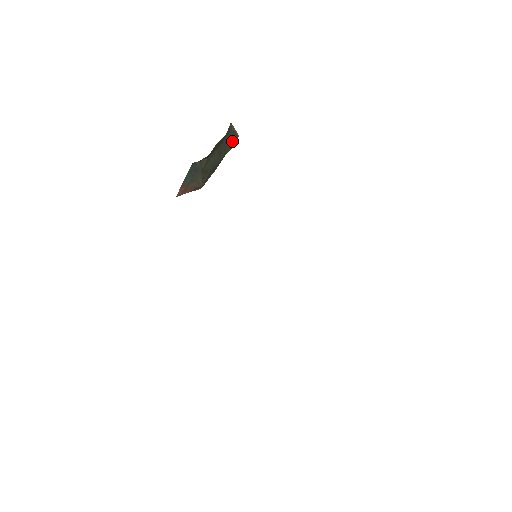
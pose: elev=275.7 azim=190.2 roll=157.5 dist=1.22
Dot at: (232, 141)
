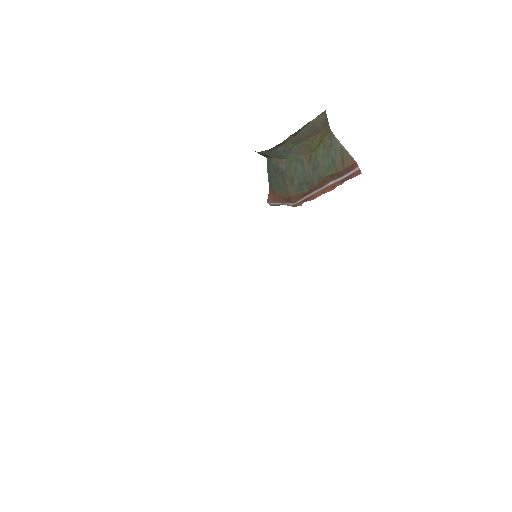
Dot at: (340, 162)
